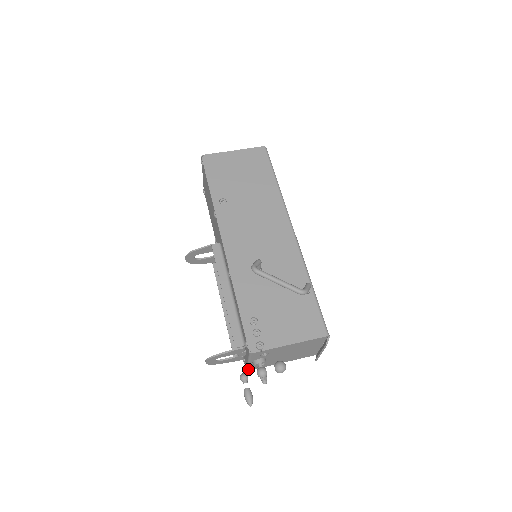
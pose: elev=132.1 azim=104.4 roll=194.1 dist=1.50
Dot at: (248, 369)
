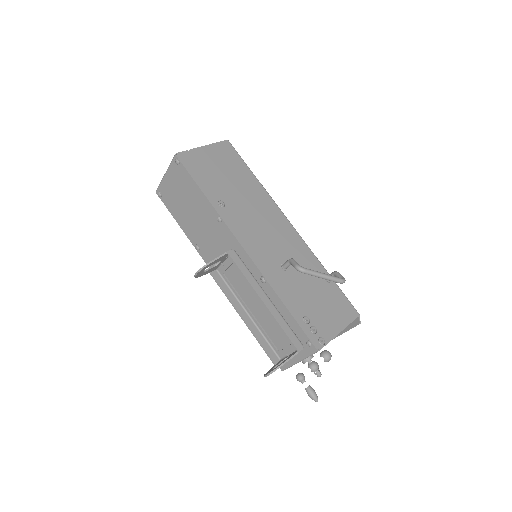
Dot at: occluded
